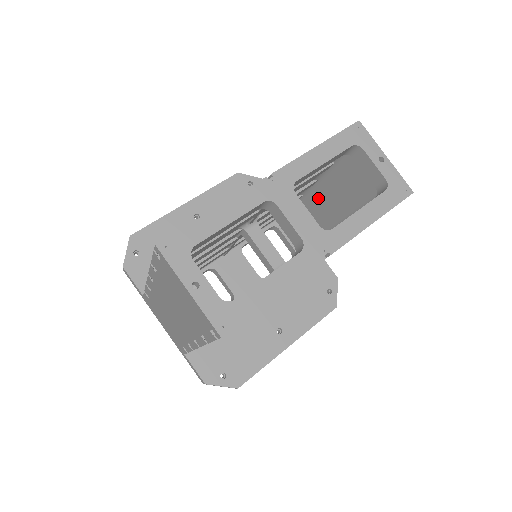
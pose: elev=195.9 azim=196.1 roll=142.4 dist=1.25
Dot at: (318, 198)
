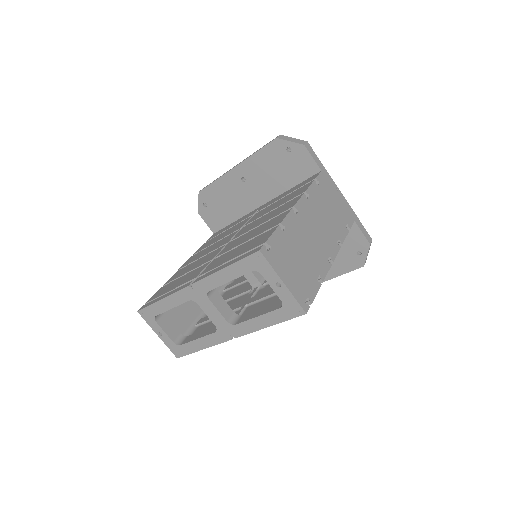
Dot at: occluded
